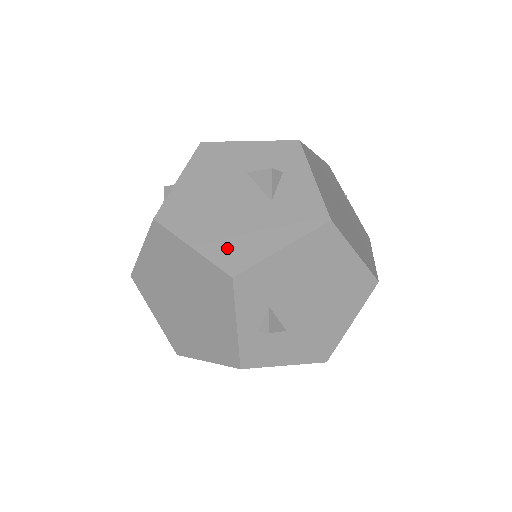
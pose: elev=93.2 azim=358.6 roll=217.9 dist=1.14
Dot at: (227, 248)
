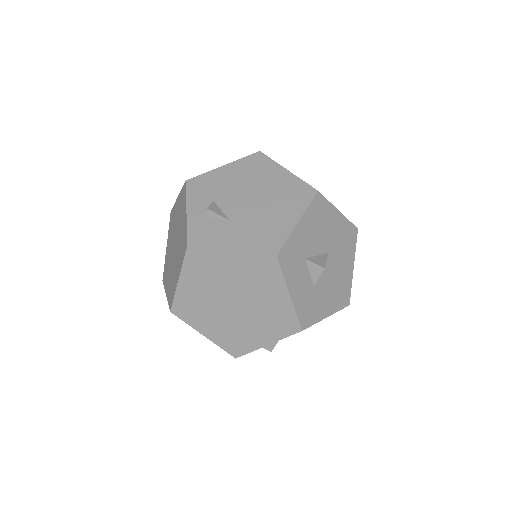
Dot at: occluded
